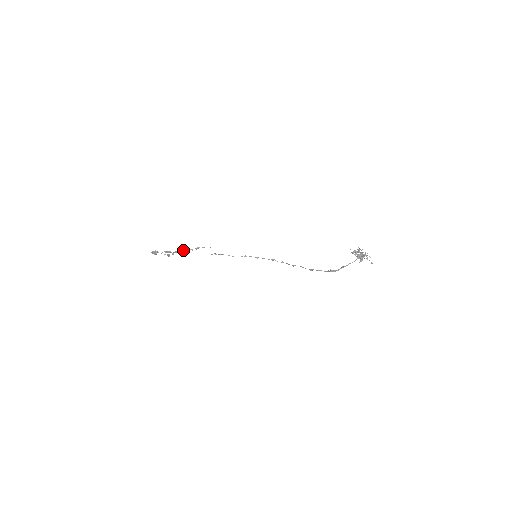
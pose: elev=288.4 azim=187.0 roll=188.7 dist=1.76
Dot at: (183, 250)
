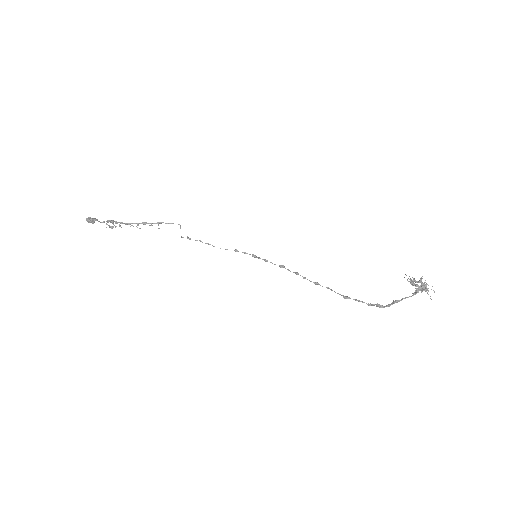
Dot at: occluded
